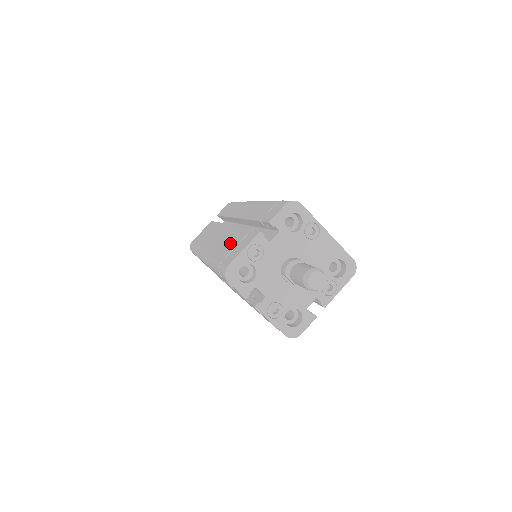
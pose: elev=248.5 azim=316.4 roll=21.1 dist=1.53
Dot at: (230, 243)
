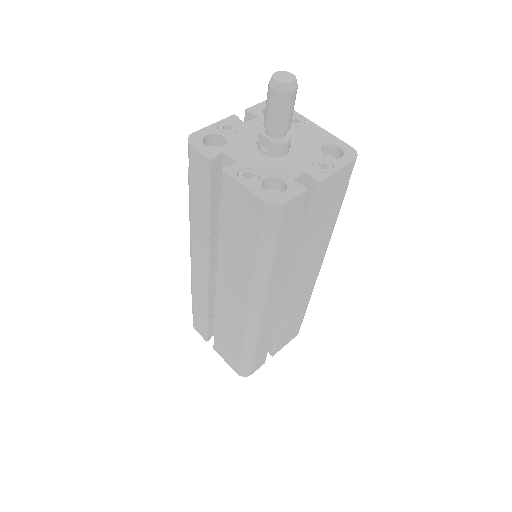
Dot at: occluded
